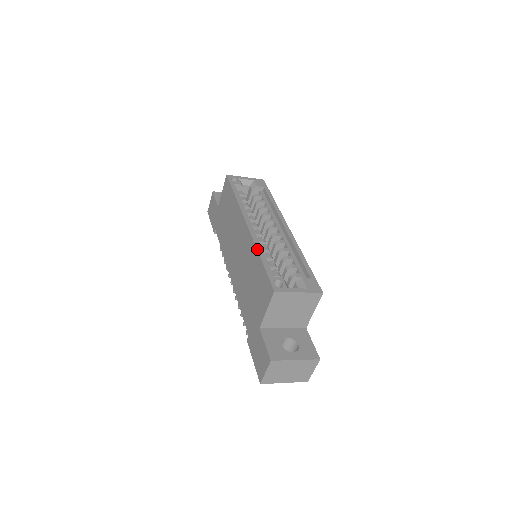
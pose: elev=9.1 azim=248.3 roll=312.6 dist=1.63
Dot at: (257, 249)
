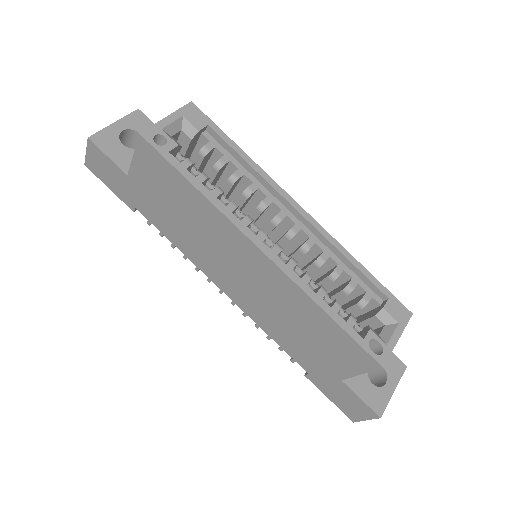
Dot at: (313, 300)
